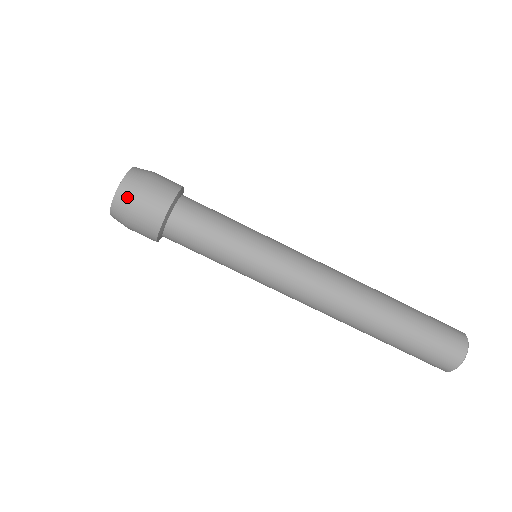
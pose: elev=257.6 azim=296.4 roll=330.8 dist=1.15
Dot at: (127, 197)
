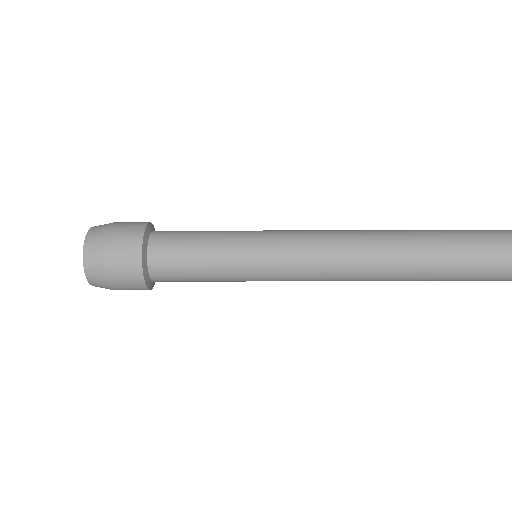
Dot at: (98, 276)
